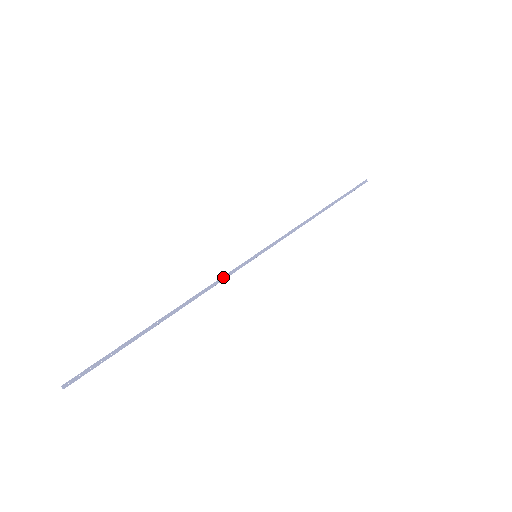
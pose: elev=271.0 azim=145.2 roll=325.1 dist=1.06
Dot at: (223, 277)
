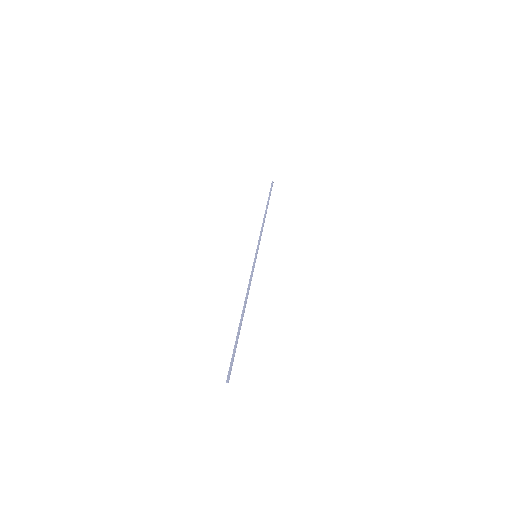
Dot at: occluded
